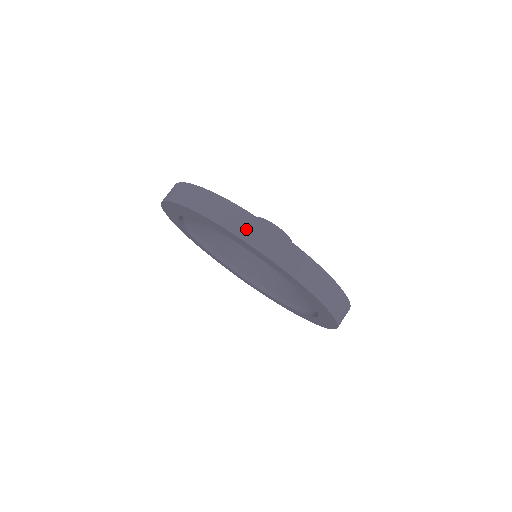
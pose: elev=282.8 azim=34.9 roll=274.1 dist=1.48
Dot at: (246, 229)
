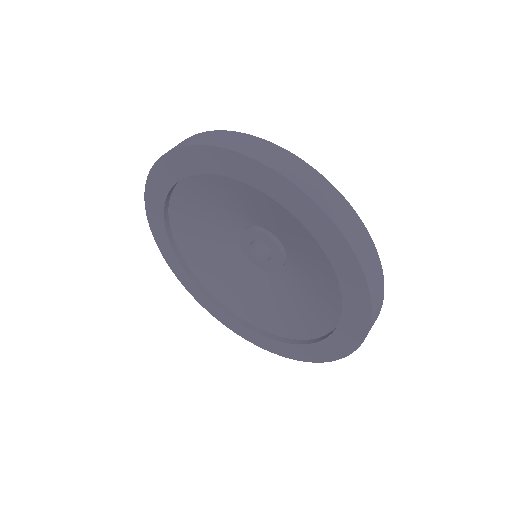
Dot at: (338, 212)
